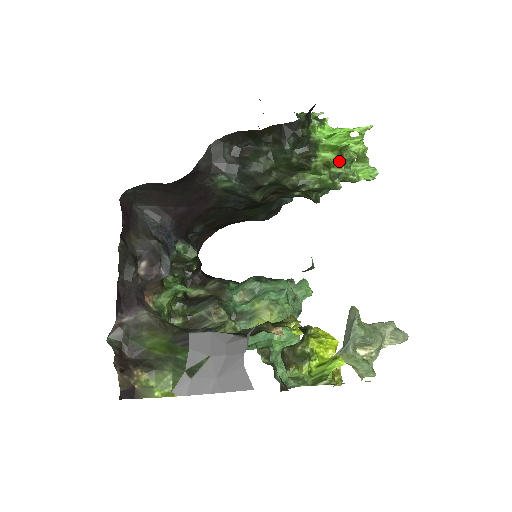
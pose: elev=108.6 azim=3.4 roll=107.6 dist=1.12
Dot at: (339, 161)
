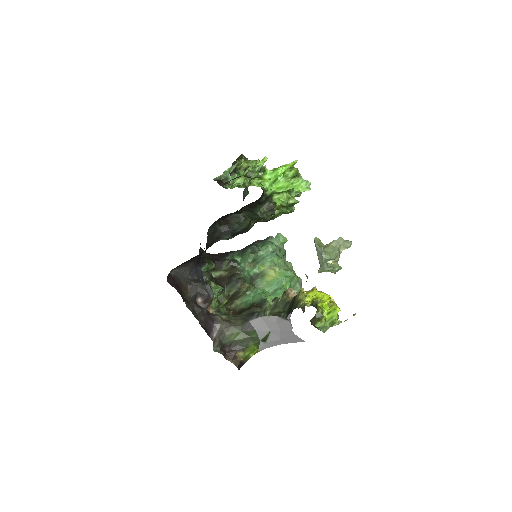
Dot at: (288, 197)
